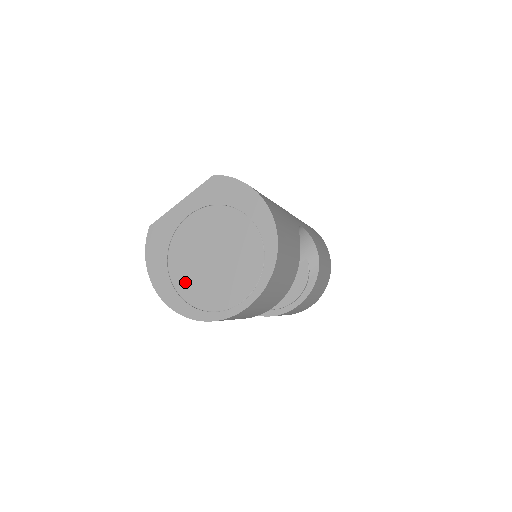
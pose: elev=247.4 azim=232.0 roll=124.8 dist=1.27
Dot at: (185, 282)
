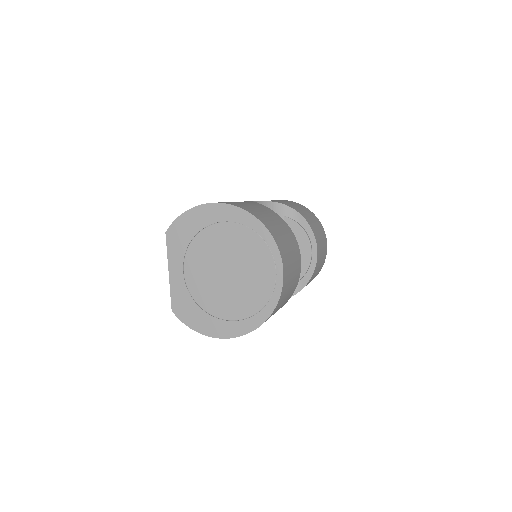
Dot at: (233, 308)
